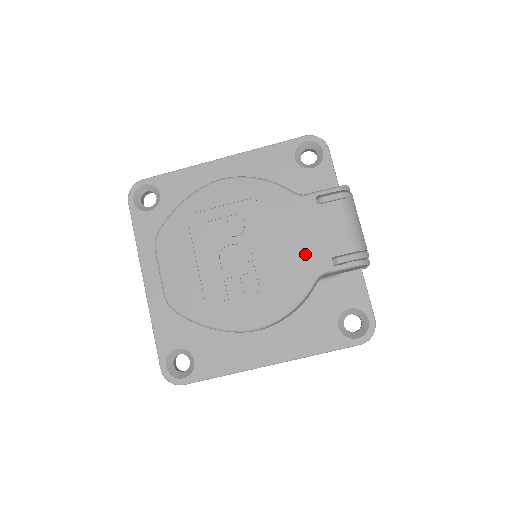
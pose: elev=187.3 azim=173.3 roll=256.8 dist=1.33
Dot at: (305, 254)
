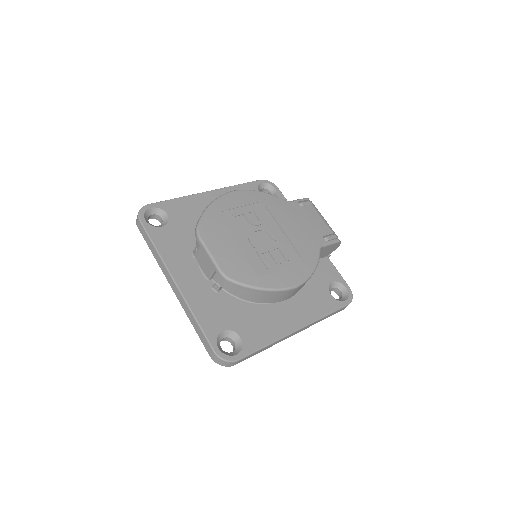
Dot at: (307, 235)
